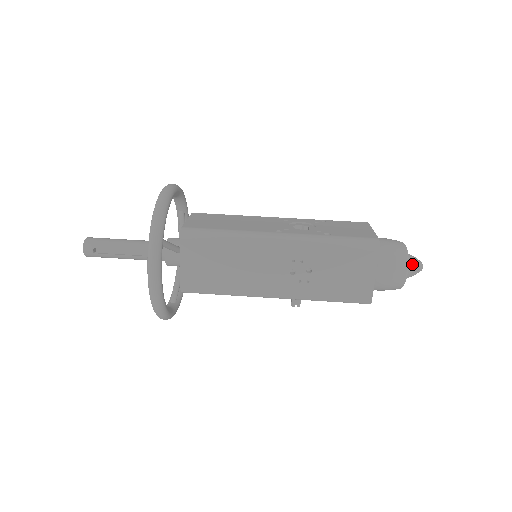
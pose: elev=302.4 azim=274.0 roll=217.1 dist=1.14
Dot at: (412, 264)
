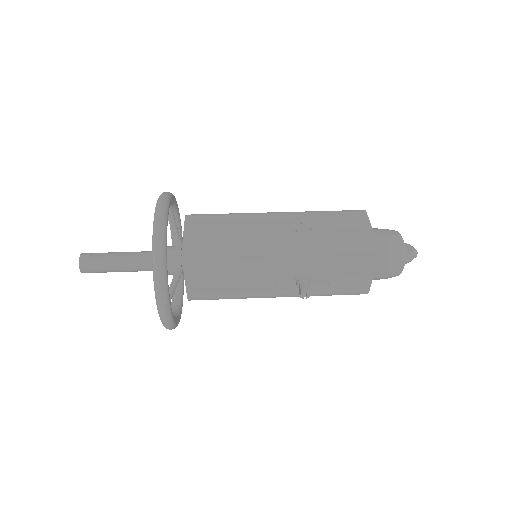
Dot at: occluded
